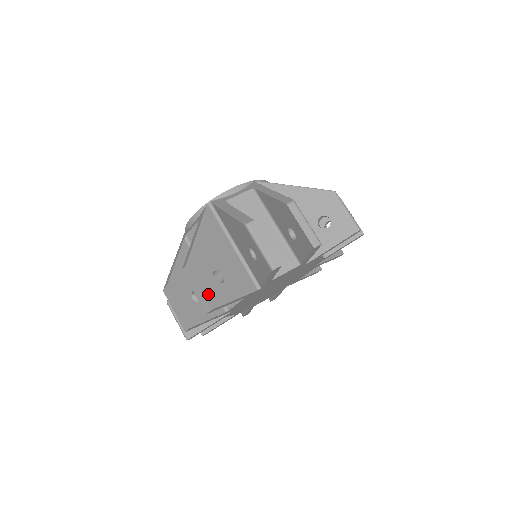
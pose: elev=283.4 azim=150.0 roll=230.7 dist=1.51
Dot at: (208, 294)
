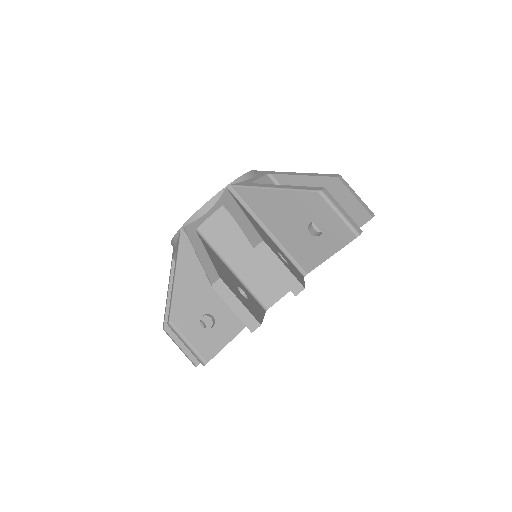
Dot at: (292, 272)
